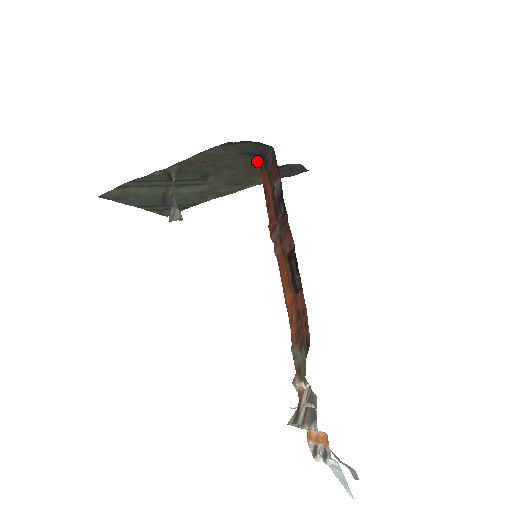
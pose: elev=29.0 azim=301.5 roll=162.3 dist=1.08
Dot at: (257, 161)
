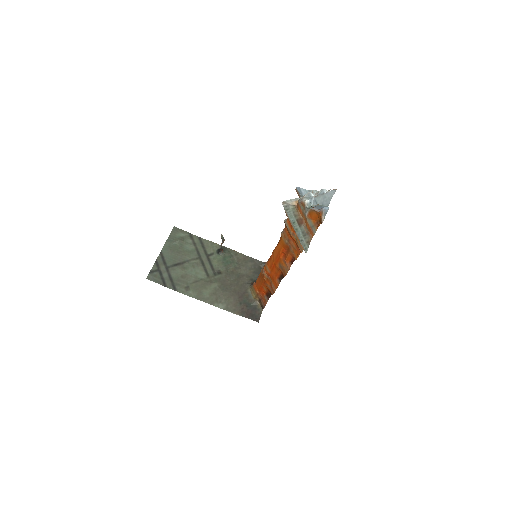
Dot at: occluded
